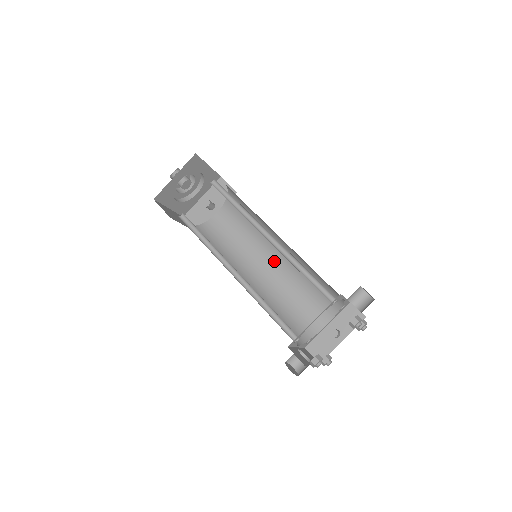
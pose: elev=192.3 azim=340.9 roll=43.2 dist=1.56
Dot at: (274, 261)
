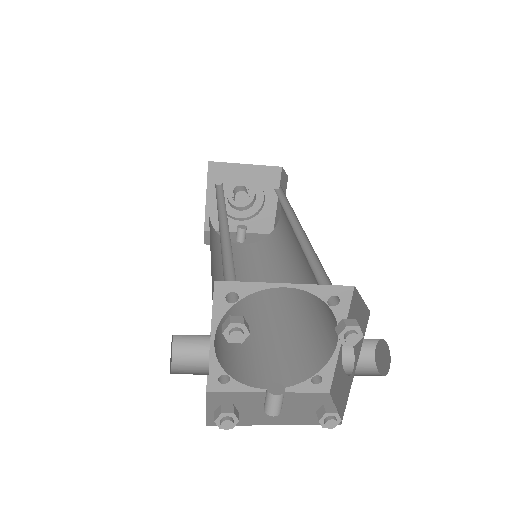
Dot at: (263, 299)
